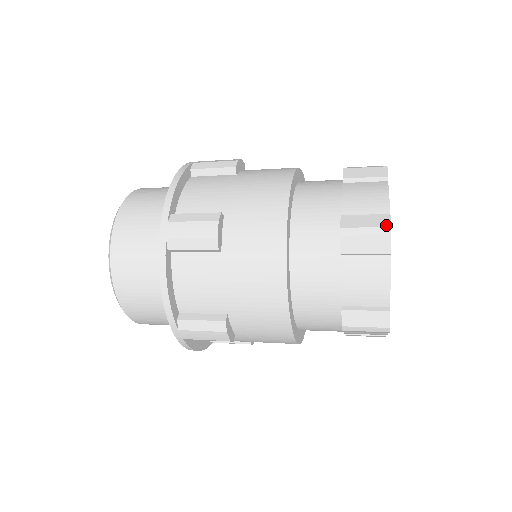
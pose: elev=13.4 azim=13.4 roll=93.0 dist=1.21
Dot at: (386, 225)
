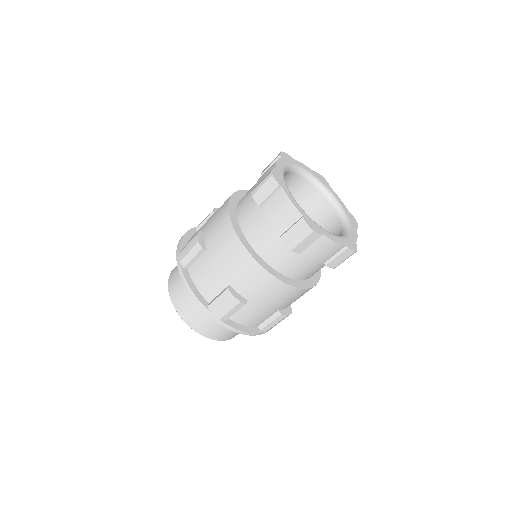
Dot at: (307, 228)
